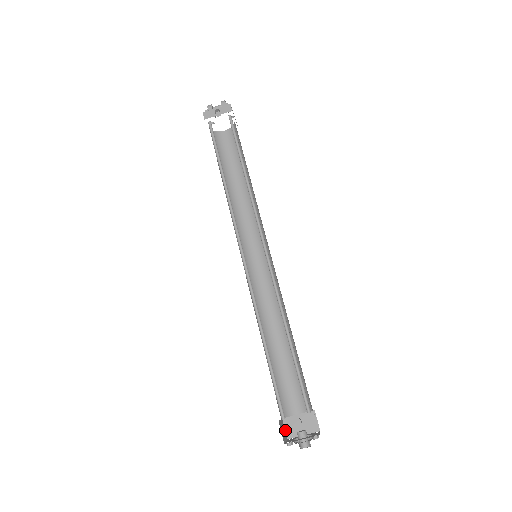
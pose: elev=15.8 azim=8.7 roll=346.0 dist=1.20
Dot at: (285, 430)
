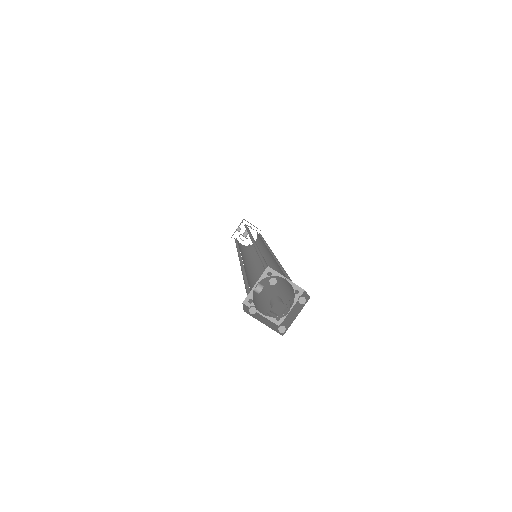
Dot at: occluded
